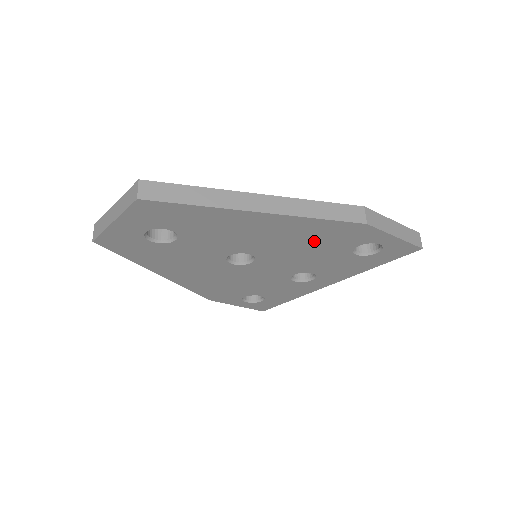
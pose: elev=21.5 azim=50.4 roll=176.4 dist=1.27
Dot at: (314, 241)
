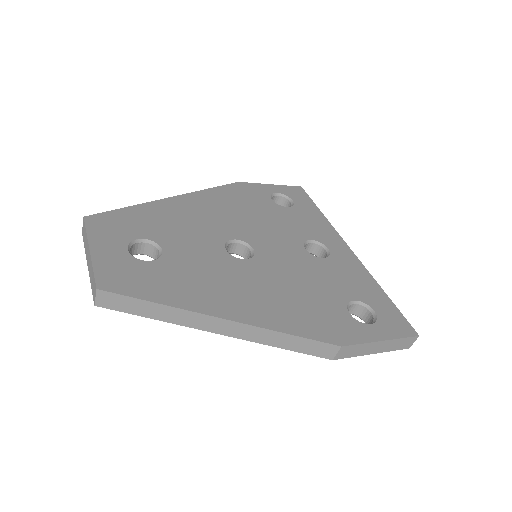
Dot at: occluded
